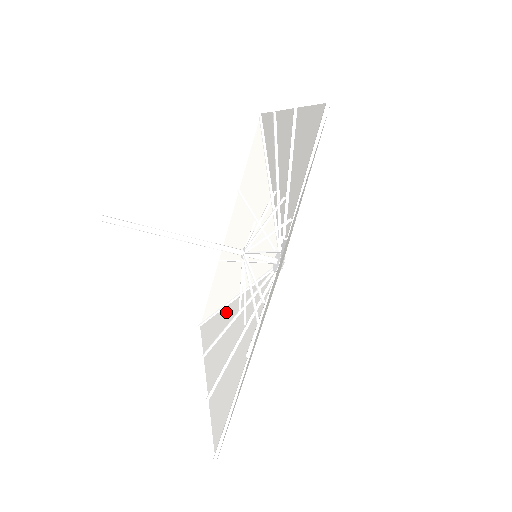
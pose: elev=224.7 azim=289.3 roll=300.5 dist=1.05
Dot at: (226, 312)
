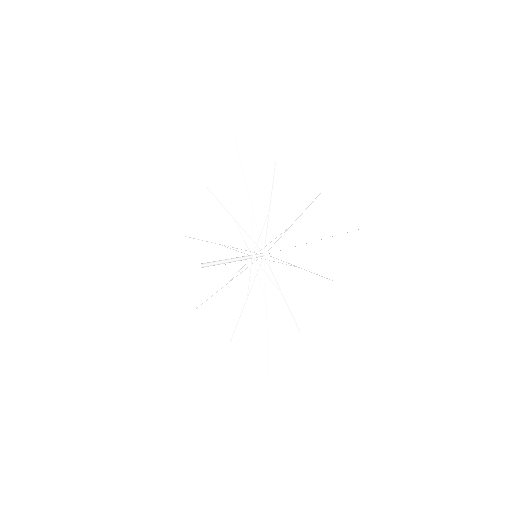
Dot at: (202, 277)
